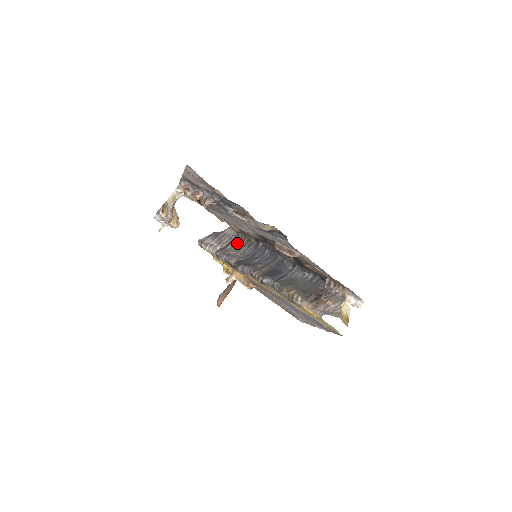
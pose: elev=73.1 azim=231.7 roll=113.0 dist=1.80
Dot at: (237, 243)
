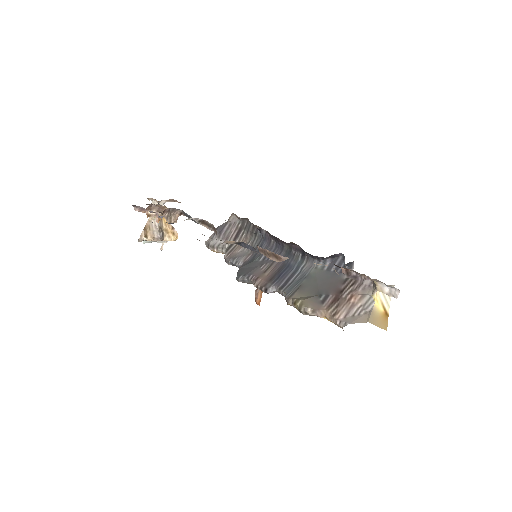
Dot at: (244, 233)
